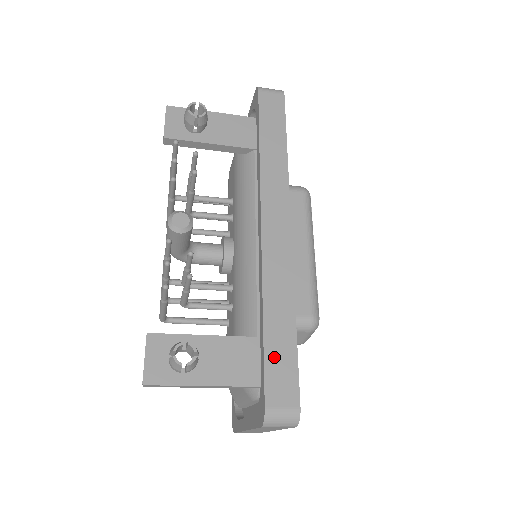
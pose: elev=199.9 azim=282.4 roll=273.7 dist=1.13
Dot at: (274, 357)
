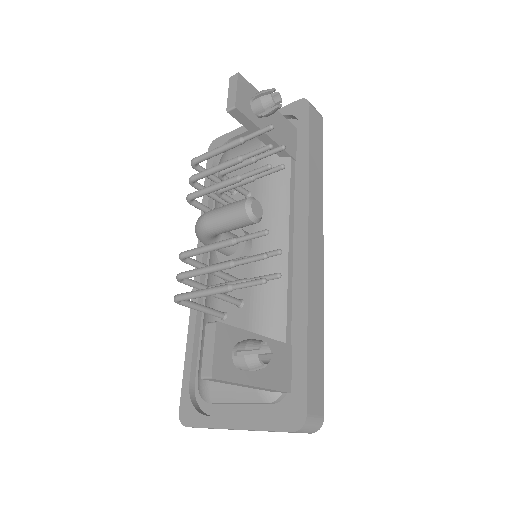
Dot at: (312, 368)
